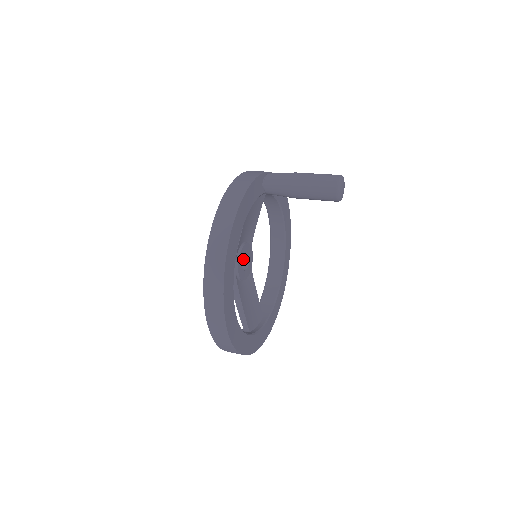
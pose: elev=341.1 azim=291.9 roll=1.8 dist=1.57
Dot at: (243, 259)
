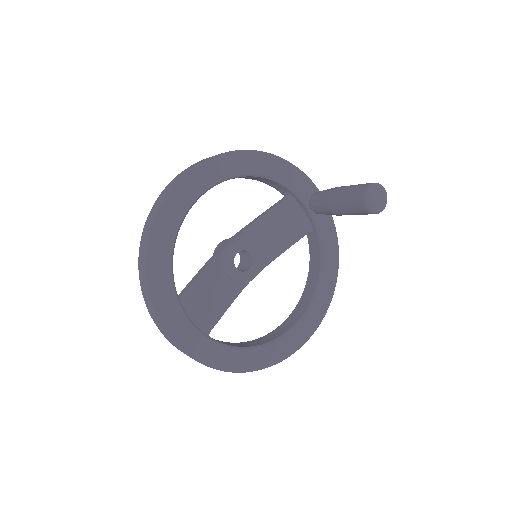
Dot at: (245, 269)
